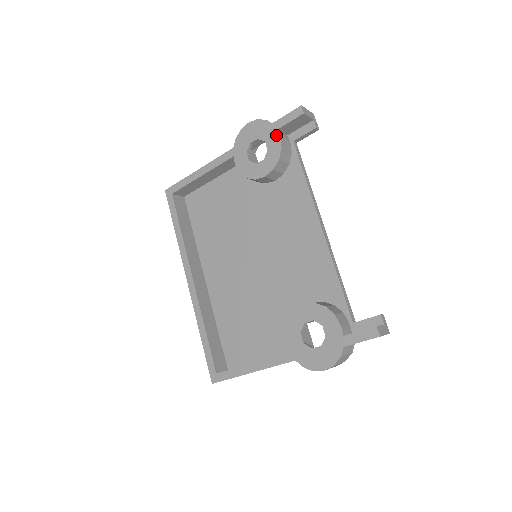
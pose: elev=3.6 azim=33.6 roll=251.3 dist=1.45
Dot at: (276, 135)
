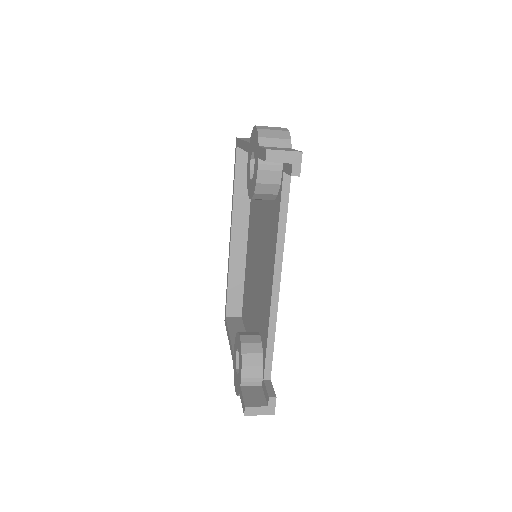
Dot at: (257, 163)
